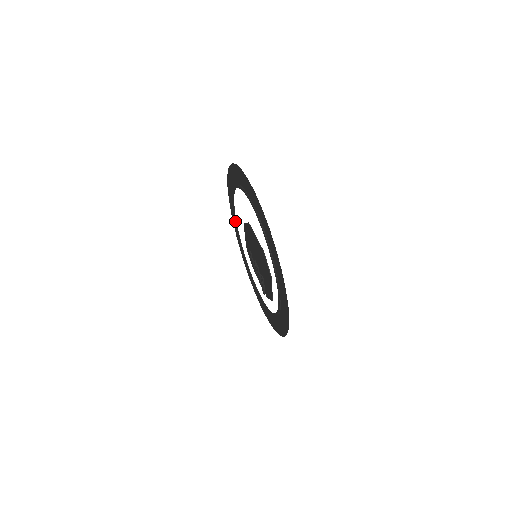
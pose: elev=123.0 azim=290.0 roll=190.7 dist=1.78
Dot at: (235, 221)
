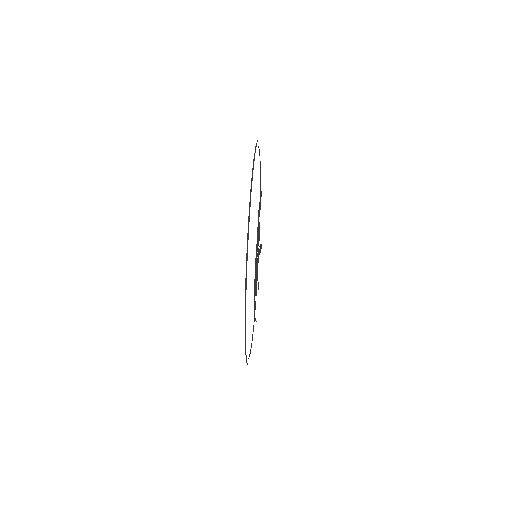
Dot at: occluded
